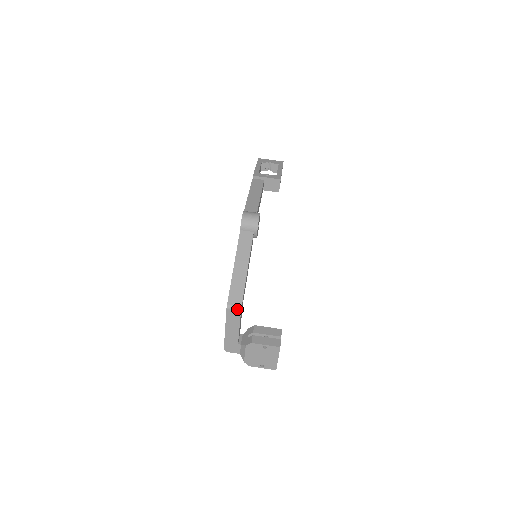
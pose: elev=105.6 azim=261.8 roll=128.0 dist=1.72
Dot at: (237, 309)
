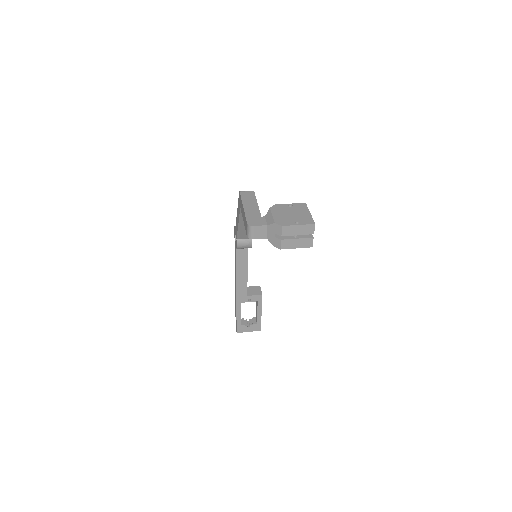
Dot at: (250, 191)
